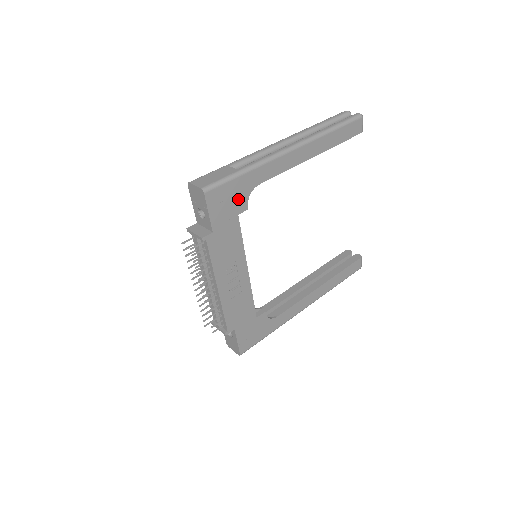
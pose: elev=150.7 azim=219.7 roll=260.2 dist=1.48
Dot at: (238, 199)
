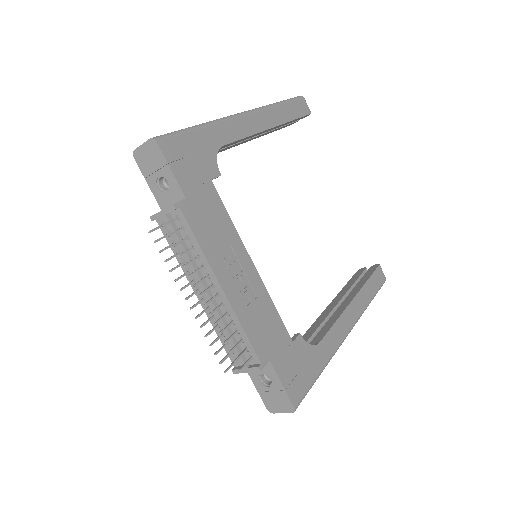
Dot at: (204, 159)
